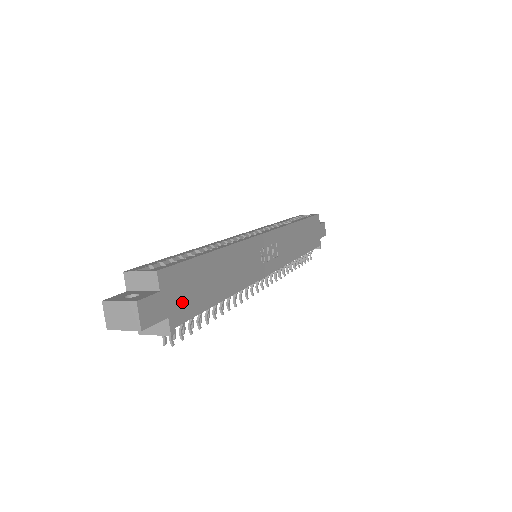
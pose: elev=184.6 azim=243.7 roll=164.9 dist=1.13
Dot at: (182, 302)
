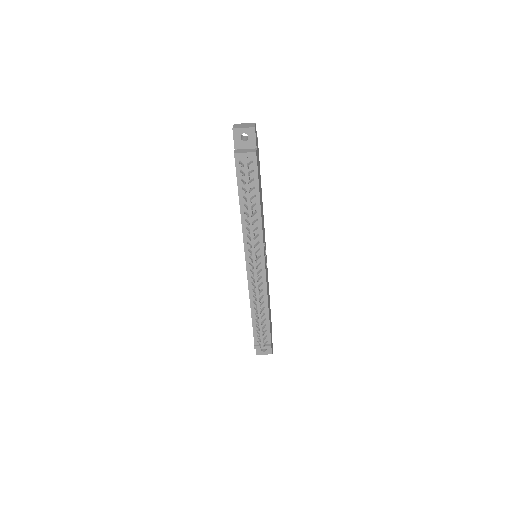
Dot at: occluded
